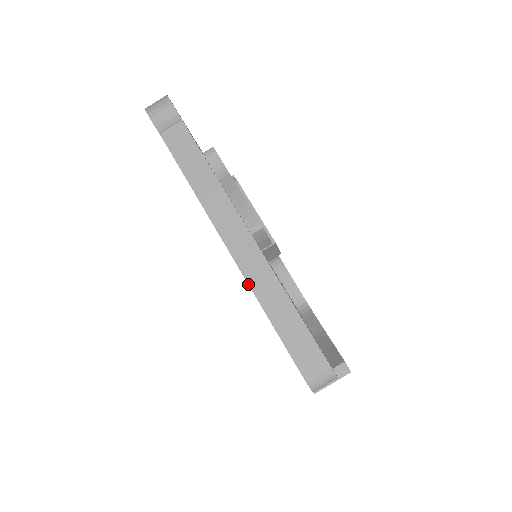
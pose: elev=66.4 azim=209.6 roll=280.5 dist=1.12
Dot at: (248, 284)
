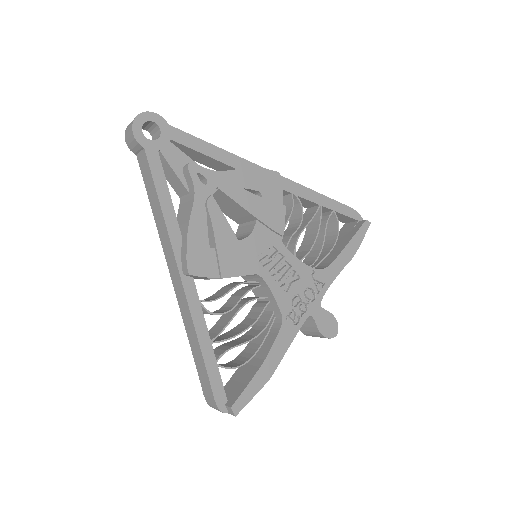
Dot at: occluded
